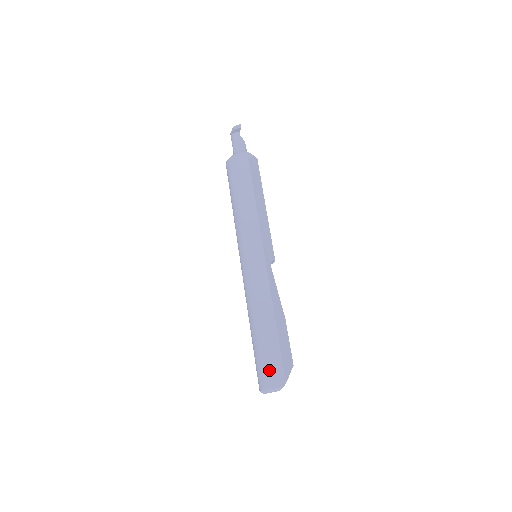
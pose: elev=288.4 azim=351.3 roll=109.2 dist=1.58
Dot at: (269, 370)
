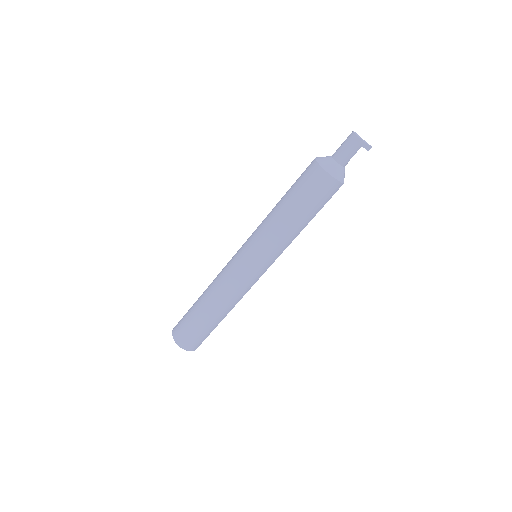
Dot at: (193, 341)
